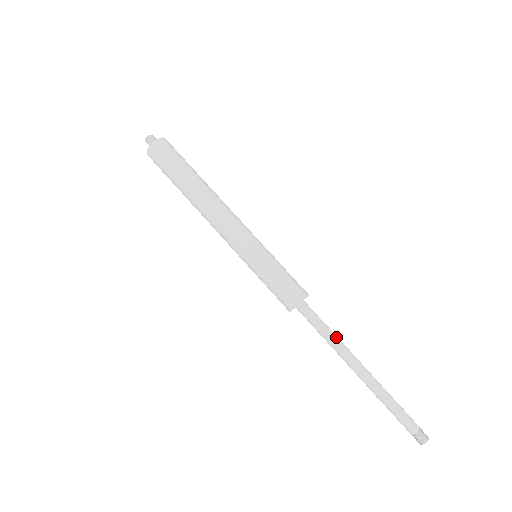
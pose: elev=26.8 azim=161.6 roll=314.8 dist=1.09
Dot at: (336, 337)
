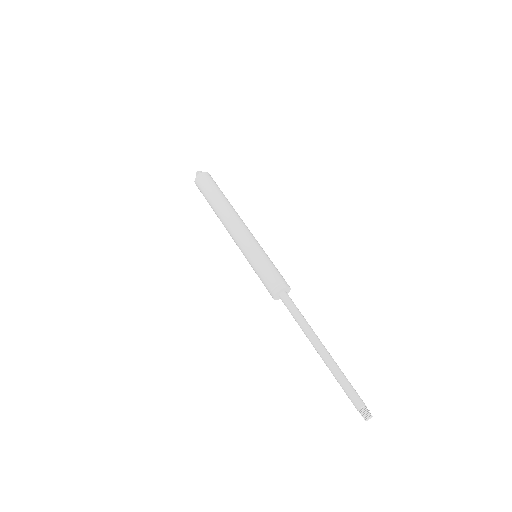
Dot at: occluded
